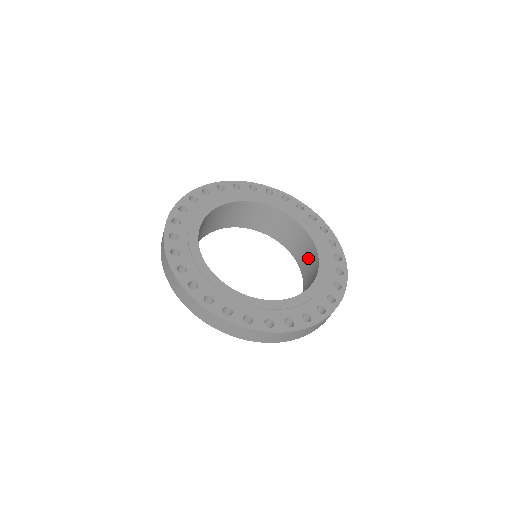
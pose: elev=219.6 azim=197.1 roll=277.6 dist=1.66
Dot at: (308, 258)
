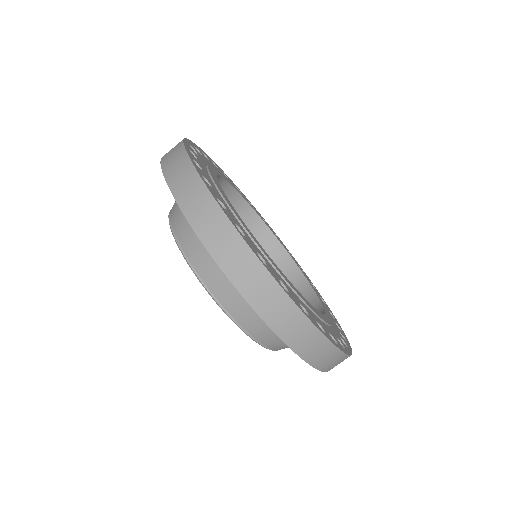
Dot at: occluded
